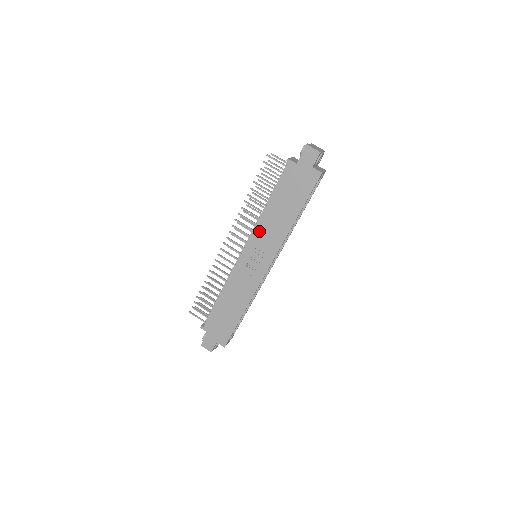
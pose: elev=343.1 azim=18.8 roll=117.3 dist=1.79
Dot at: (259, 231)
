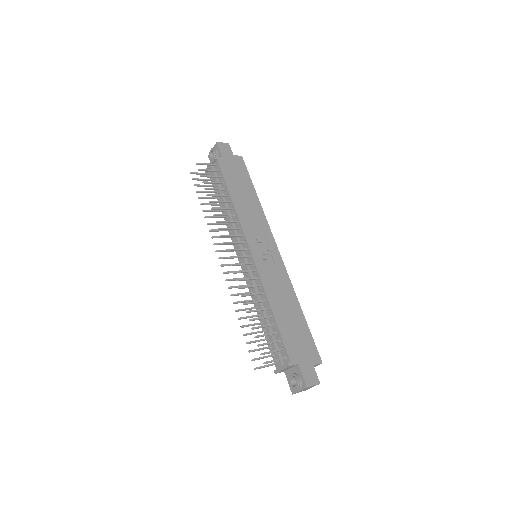
Dot at: (245, 223)
